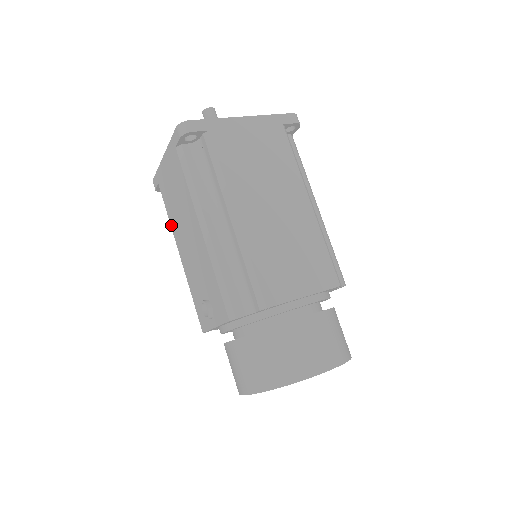
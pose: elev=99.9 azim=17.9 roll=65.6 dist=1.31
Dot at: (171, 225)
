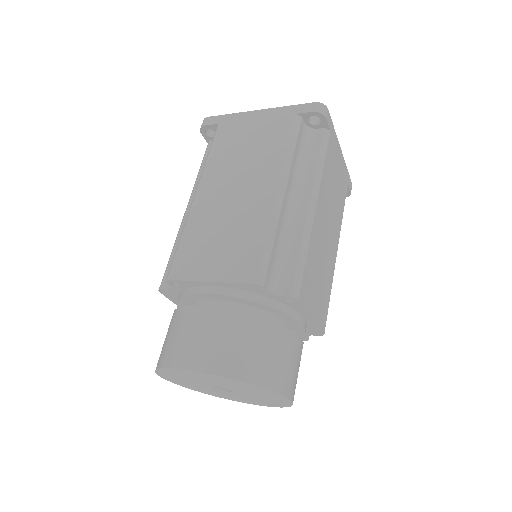
Dot at: occluded
